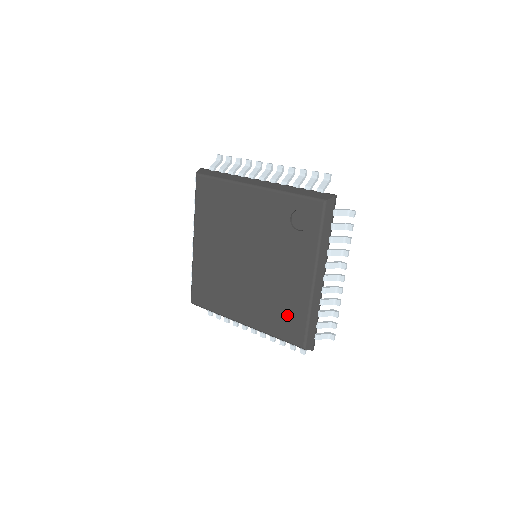
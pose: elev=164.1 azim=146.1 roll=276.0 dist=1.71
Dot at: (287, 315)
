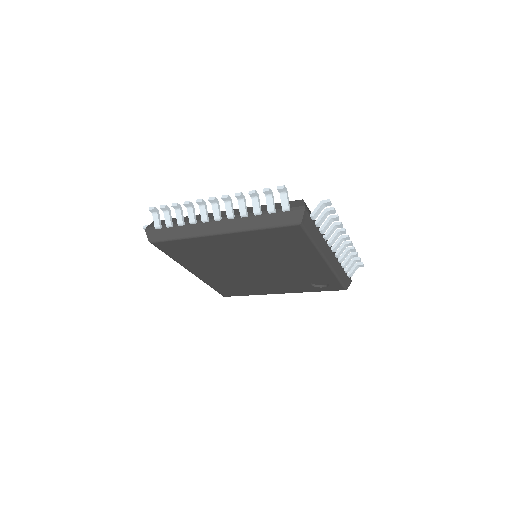
Dot at: (237, 289)
